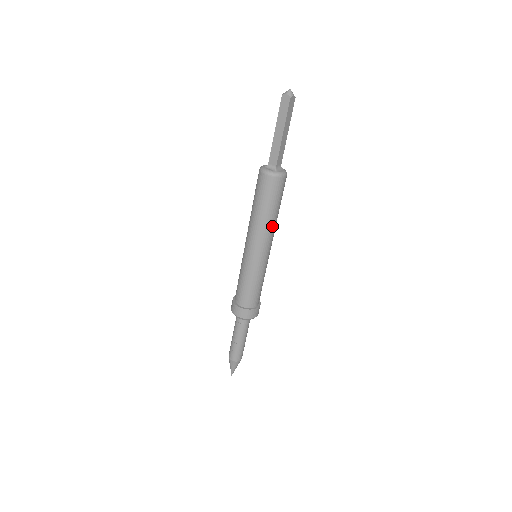
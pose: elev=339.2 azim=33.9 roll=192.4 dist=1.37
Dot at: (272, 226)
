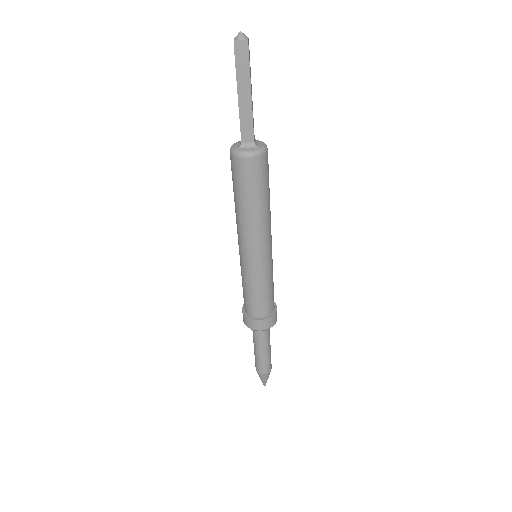
Dot at: (269, 214)
